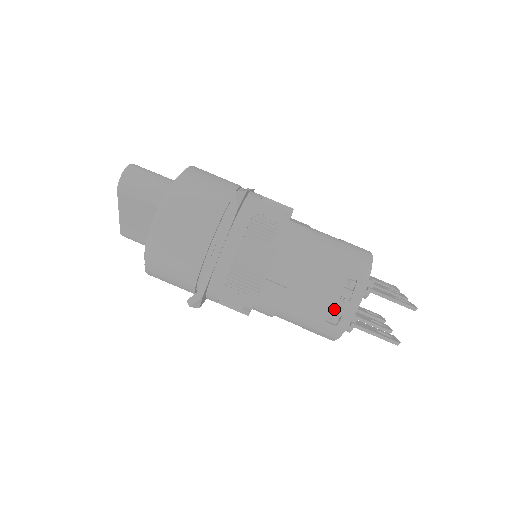
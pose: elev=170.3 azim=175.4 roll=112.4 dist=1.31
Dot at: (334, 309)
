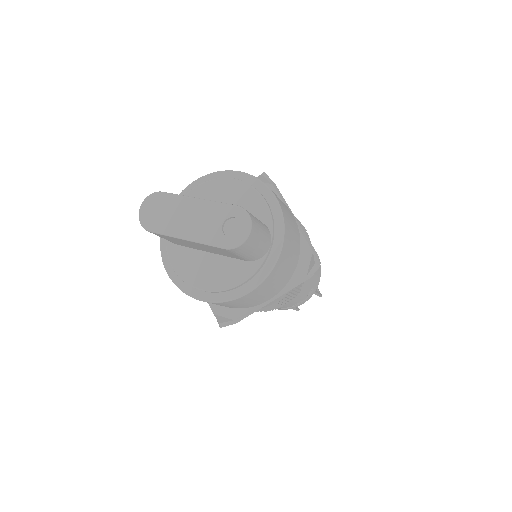
Dot at: (291, 305)
